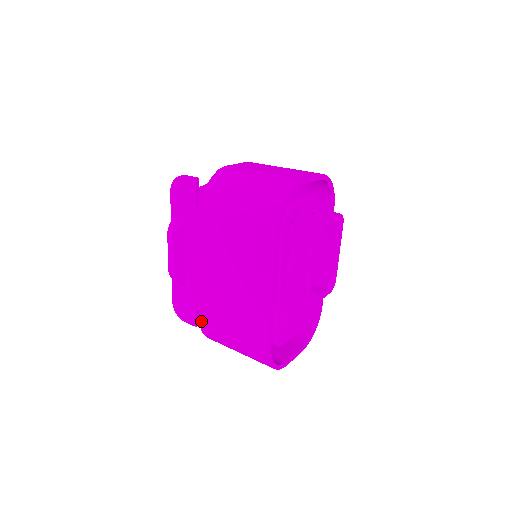
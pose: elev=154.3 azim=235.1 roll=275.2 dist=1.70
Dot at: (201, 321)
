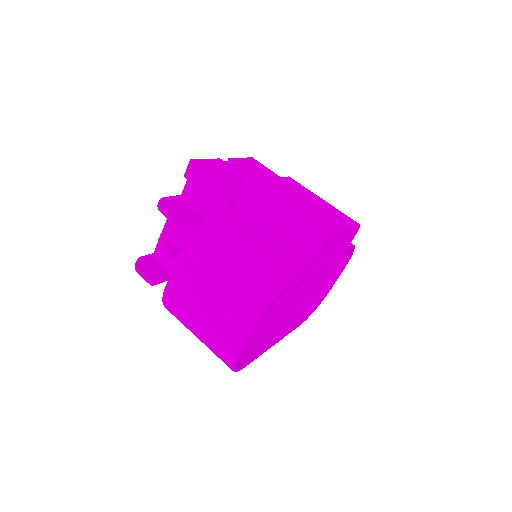
Dot at: occluded
